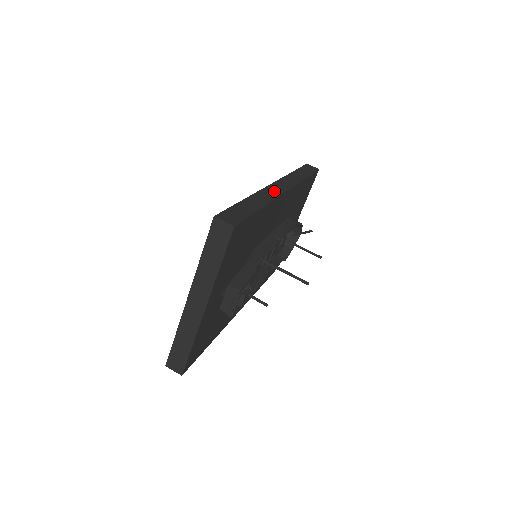
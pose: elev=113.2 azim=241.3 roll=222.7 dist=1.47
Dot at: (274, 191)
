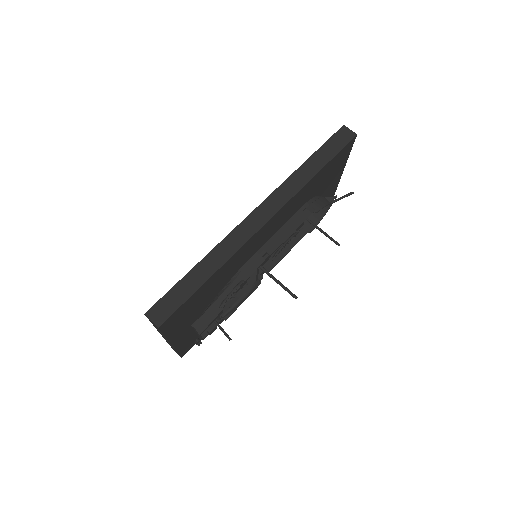
Dot at: (244, 233)
